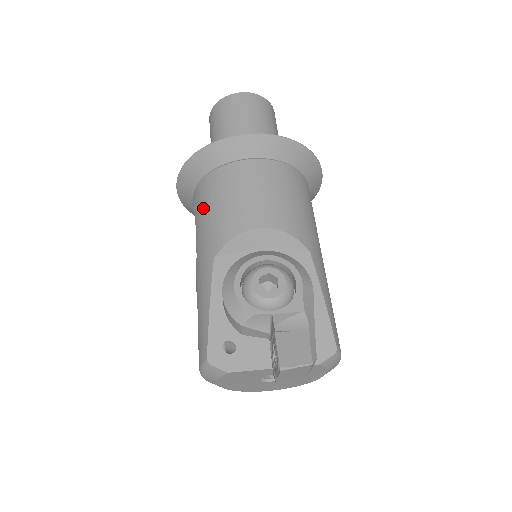
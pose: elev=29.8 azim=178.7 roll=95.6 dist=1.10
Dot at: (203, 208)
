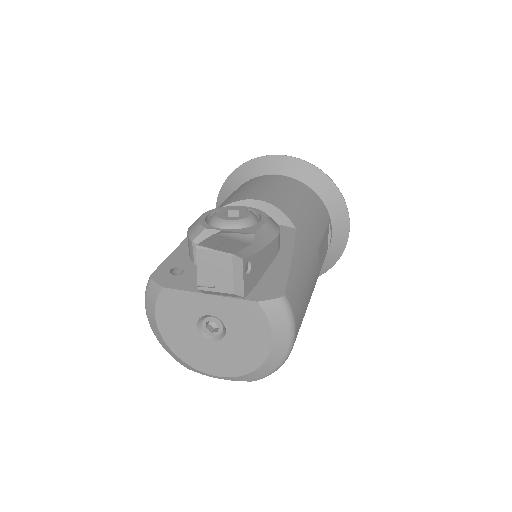
Dot at: occluded
